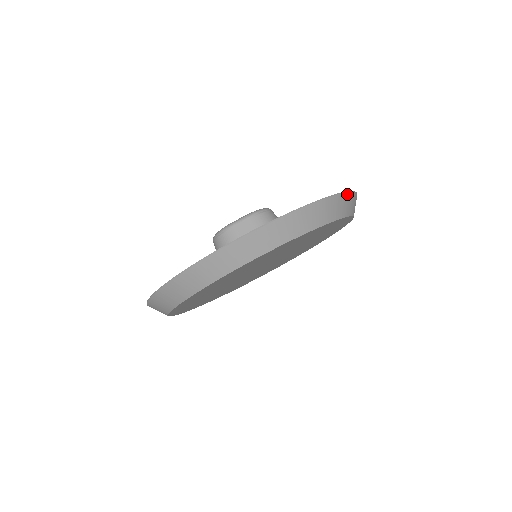
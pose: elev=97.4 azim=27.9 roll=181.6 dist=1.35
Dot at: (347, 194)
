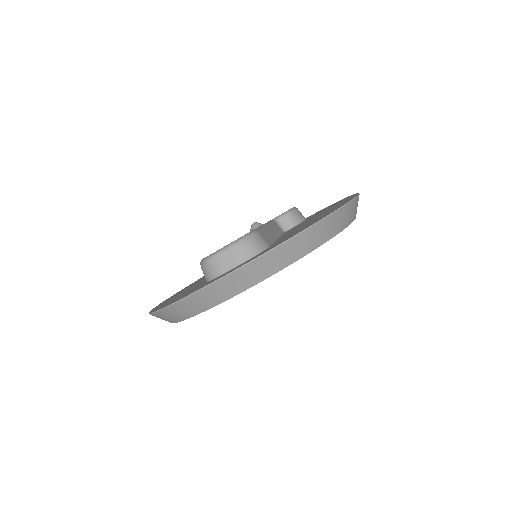
Dot at: (338, 212)
